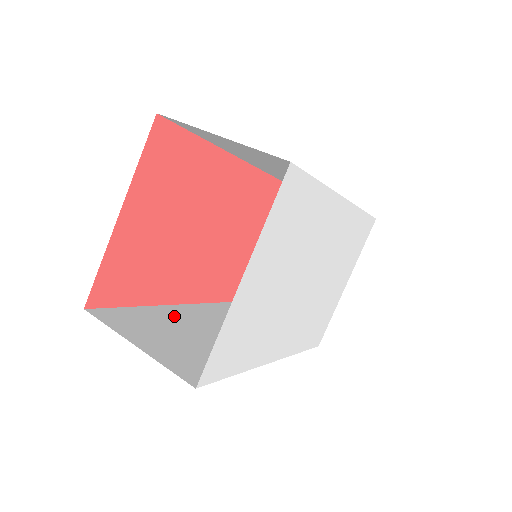
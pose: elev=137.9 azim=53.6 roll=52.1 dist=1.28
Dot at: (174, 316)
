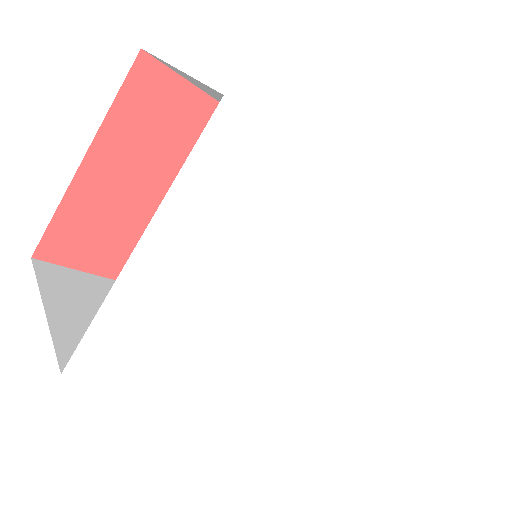
Dot at: occluded
